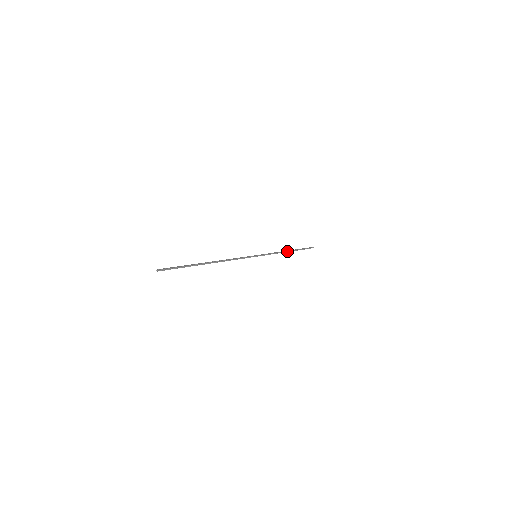
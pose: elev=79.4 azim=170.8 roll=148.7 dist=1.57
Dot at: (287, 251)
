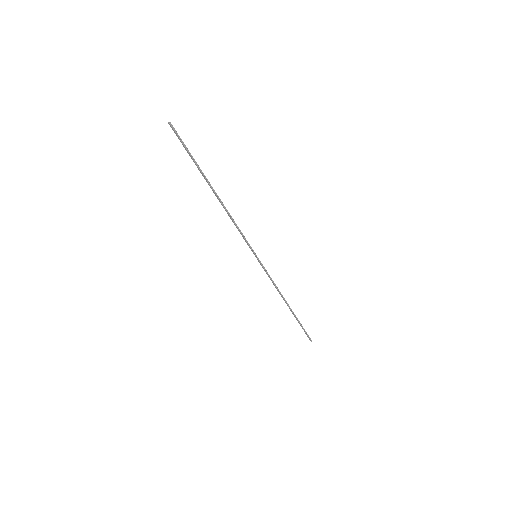
Dot at: (286, 301)
